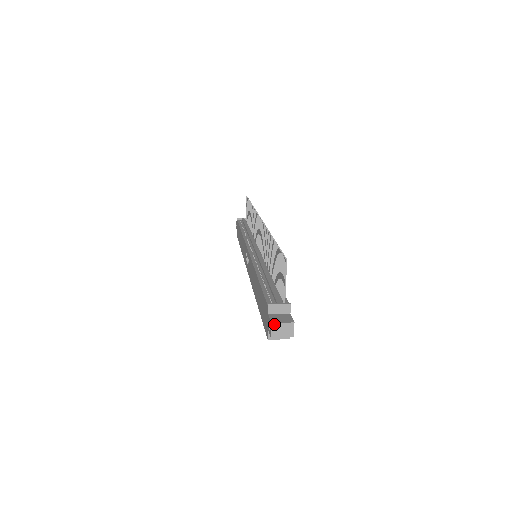
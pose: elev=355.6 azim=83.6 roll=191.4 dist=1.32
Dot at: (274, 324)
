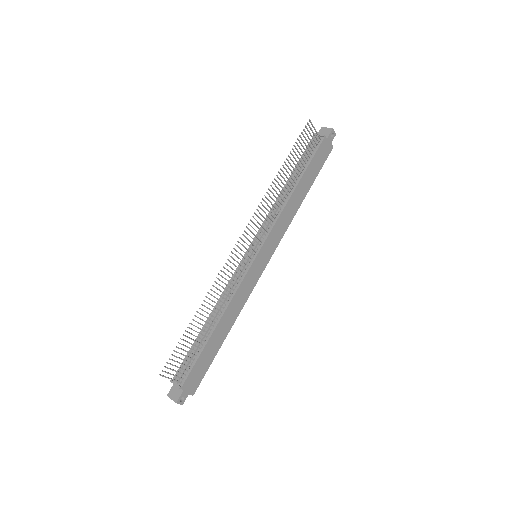
Dot at: occluded
